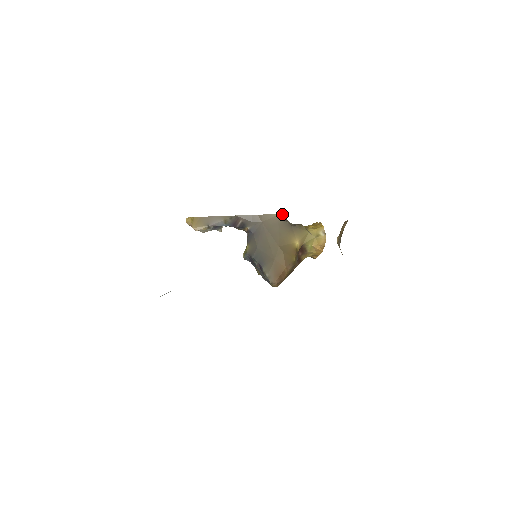
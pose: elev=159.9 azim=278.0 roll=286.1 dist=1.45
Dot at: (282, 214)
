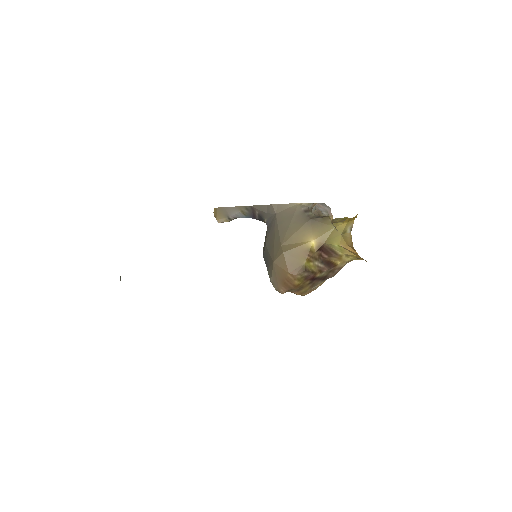
Dot at: (306, 203)
